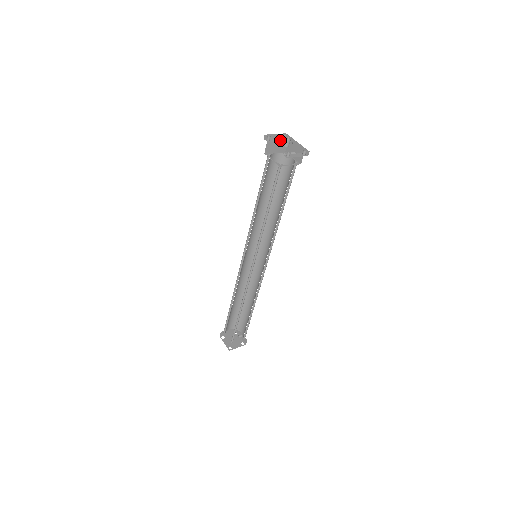
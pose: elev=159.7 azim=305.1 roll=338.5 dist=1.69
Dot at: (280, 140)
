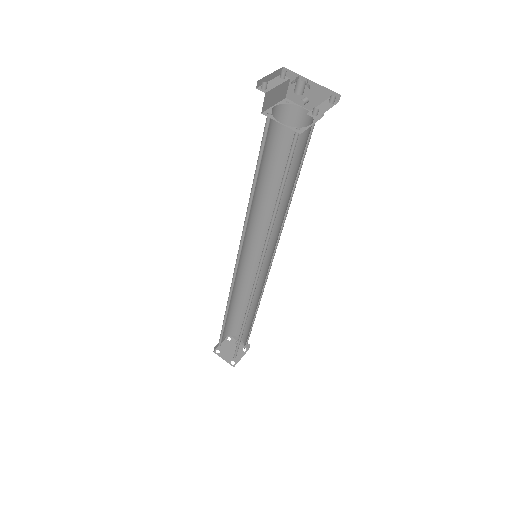
Dot at: (280, 82)
